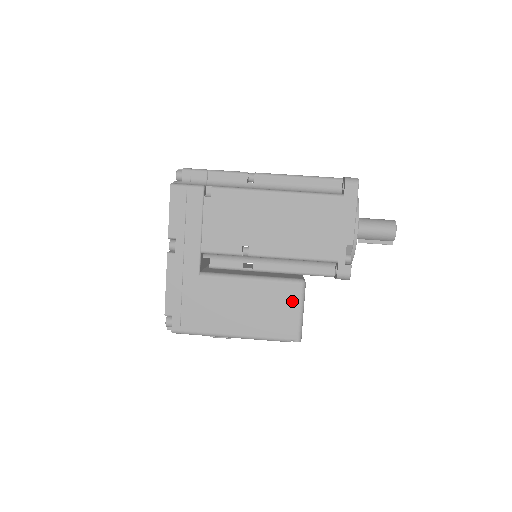
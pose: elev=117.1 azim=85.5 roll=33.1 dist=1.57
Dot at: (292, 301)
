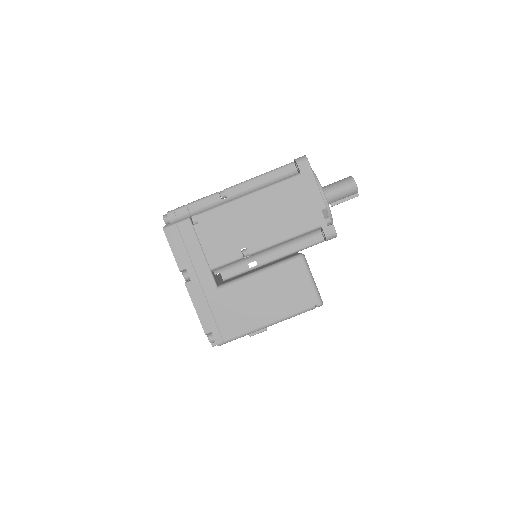
Dot at: (300, 274)
